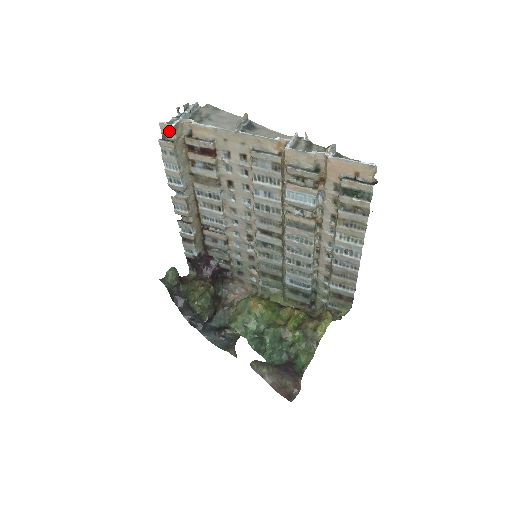
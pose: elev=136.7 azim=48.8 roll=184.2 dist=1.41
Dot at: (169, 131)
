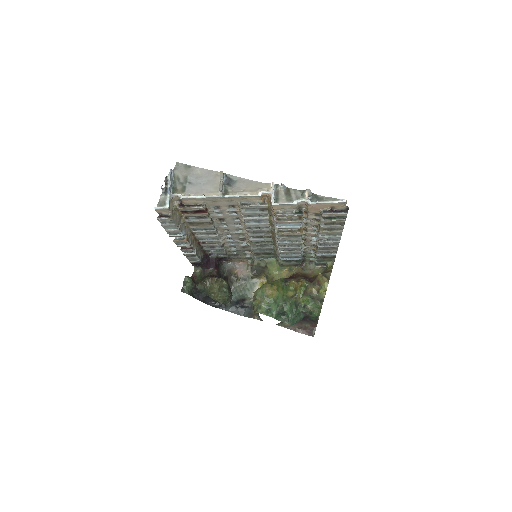
Dot at: (165, 211)
